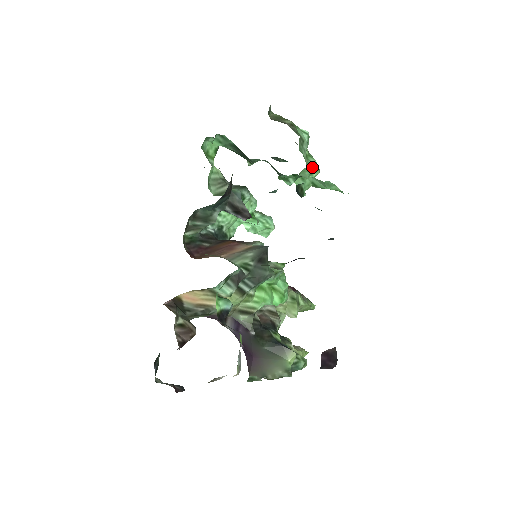
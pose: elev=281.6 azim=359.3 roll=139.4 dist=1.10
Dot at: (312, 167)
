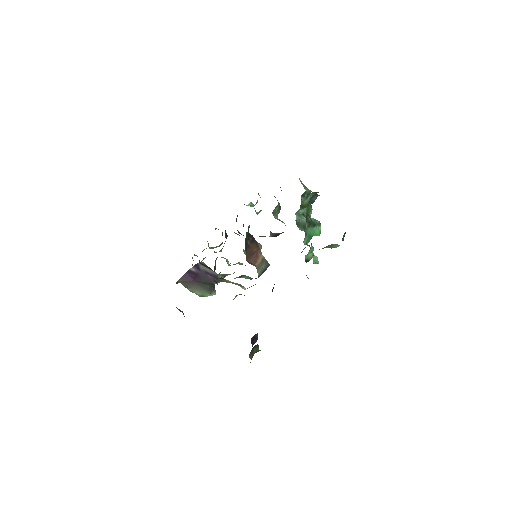
Dot at: occluded
